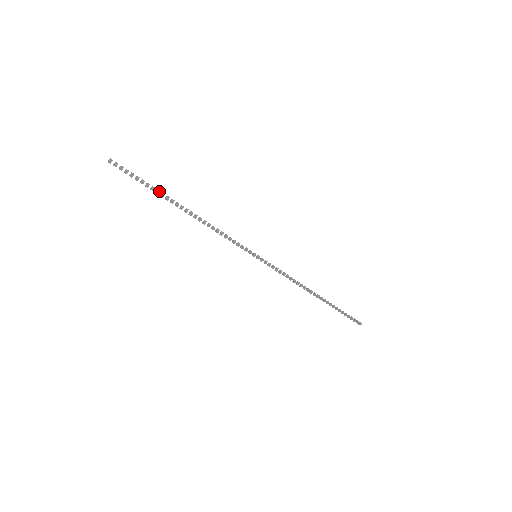
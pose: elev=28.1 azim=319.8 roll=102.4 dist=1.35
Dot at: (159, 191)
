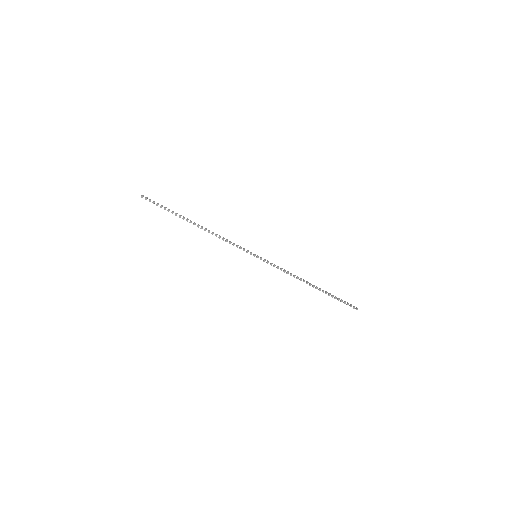
Dot at: occluded
